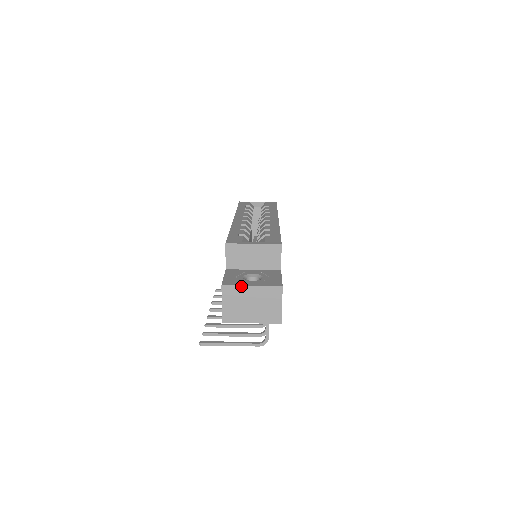
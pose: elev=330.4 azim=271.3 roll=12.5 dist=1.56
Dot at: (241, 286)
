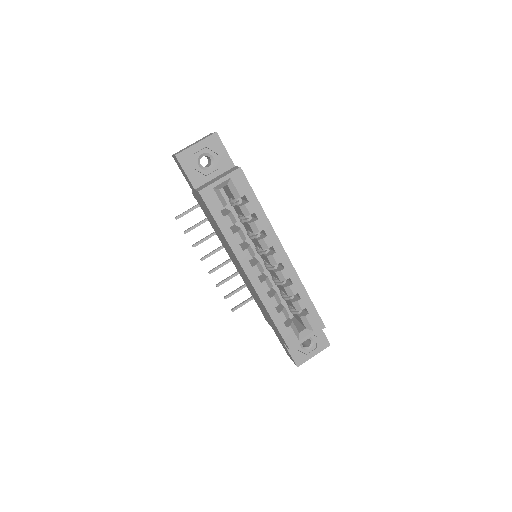
Dot at: occluded
